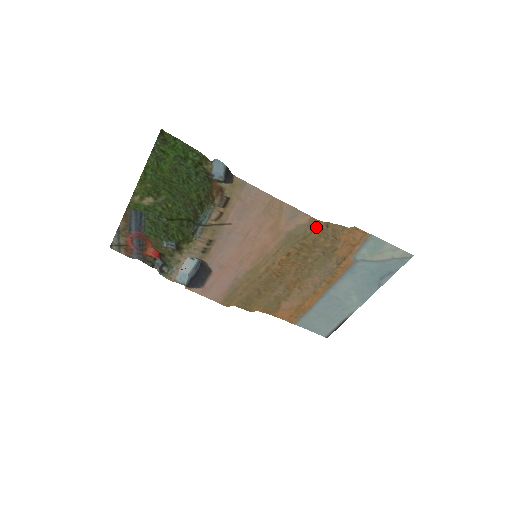
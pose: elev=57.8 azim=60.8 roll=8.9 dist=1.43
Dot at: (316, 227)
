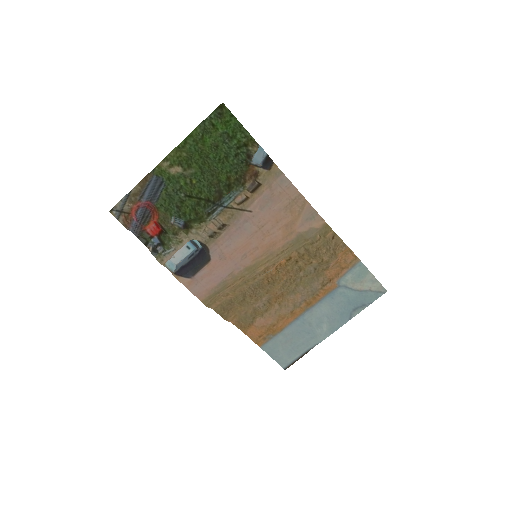
Dot at: (325, 234)
